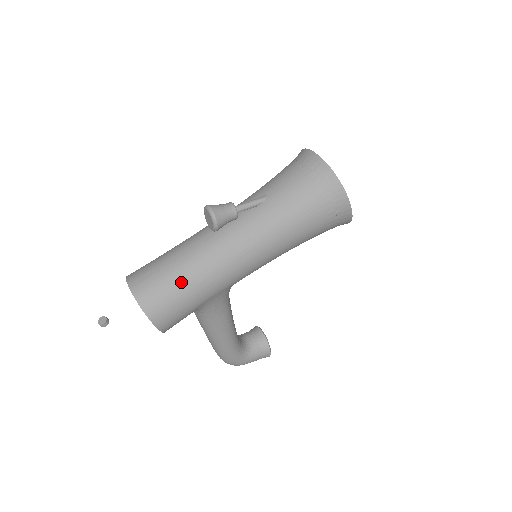
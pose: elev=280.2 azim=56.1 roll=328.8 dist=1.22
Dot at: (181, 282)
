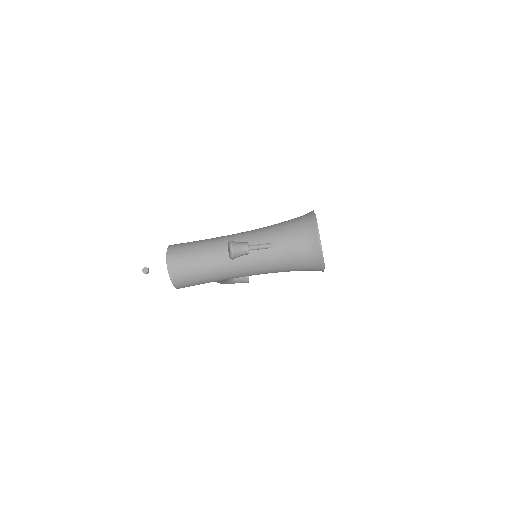
Dot at: (200, 275)
